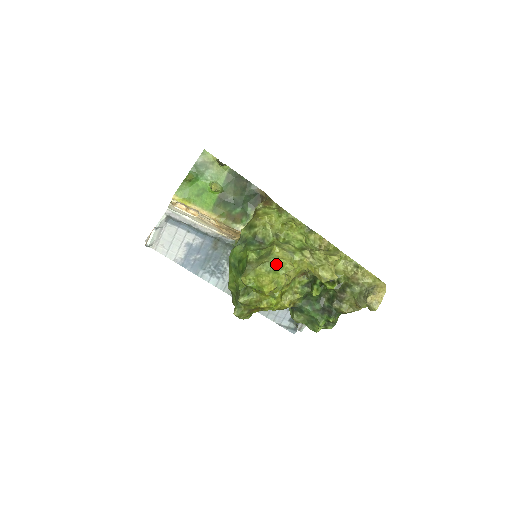
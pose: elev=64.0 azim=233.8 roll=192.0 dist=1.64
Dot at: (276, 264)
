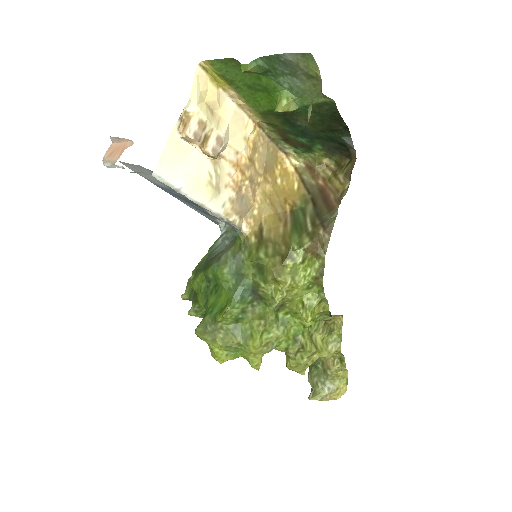
Dot at: (243, 353)
